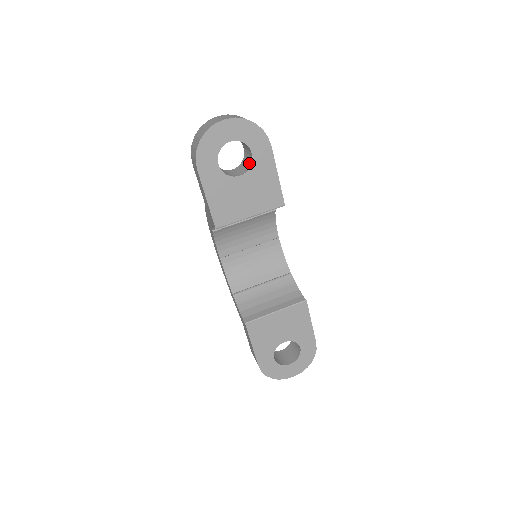
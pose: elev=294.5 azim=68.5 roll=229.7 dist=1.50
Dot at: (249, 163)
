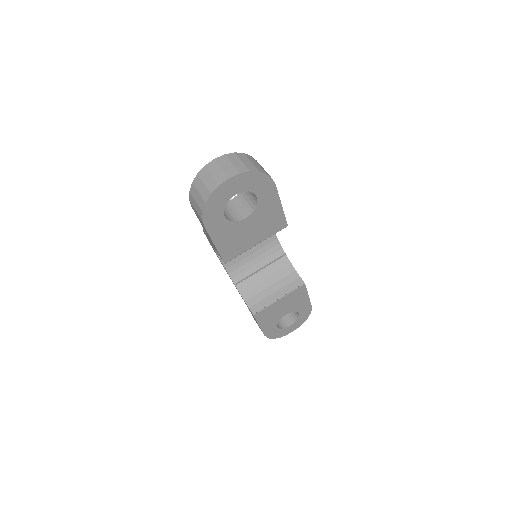
Dot at: (253, 202)
